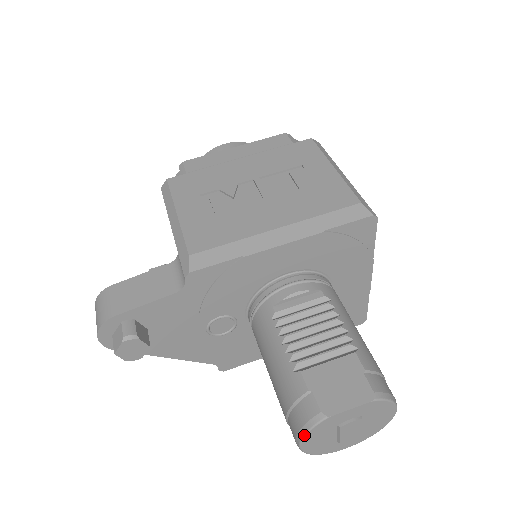
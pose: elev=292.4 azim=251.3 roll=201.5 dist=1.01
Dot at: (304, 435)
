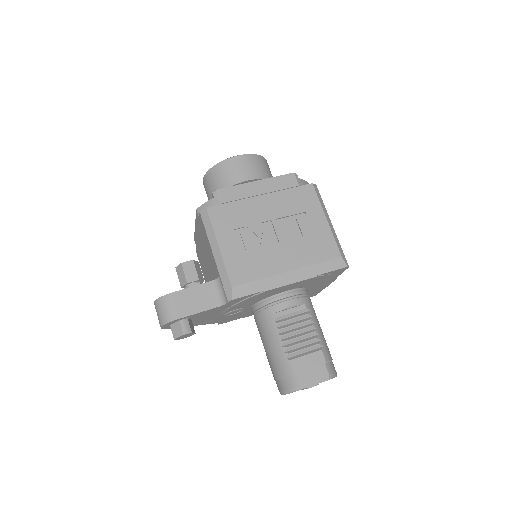
Dot at: (288, 393)
